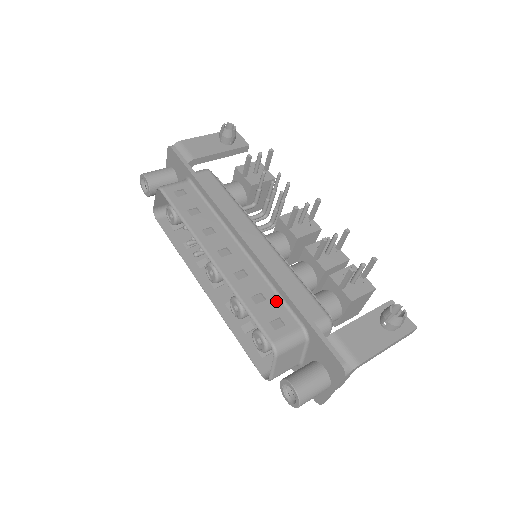
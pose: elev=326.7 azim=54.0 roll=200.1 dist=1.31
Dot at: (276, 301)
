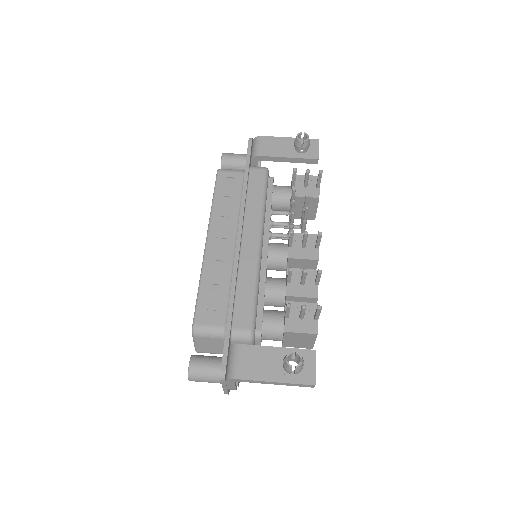
Dot at: (224, 297)
